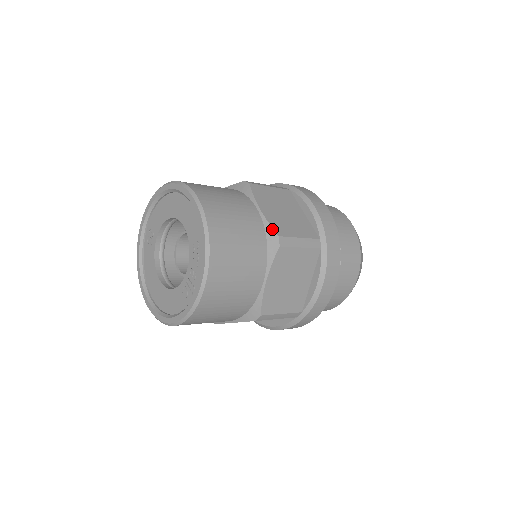
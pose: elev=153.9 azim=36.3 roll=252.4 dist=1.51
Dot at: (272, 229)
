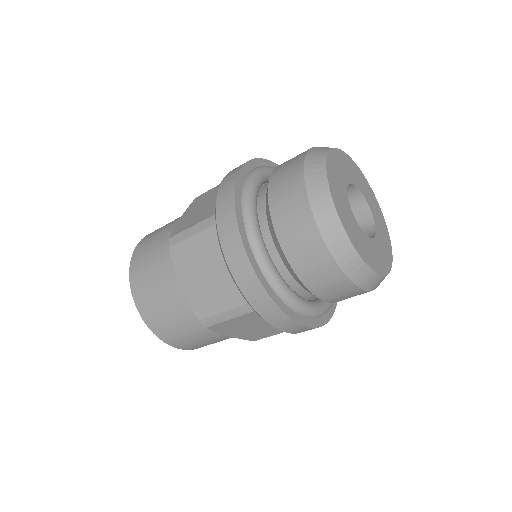
Dot at: occluded
